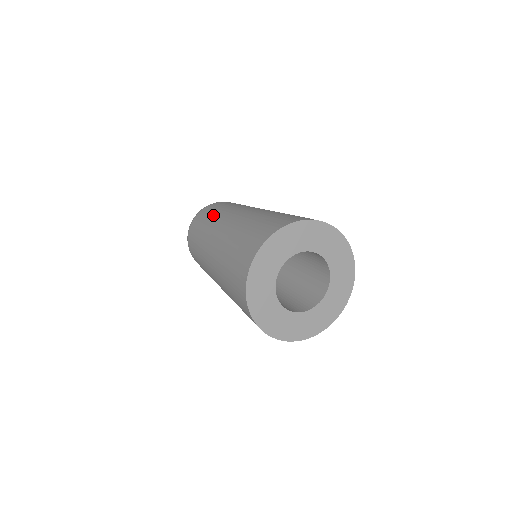
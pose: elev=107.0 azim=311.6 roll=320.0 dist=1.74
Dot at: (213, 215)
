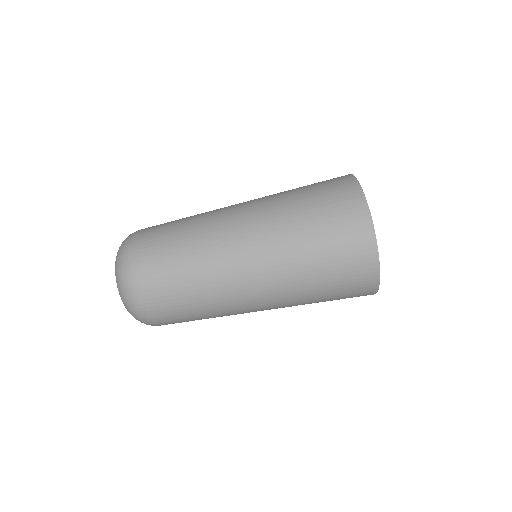
Dot at: (199, 293)
